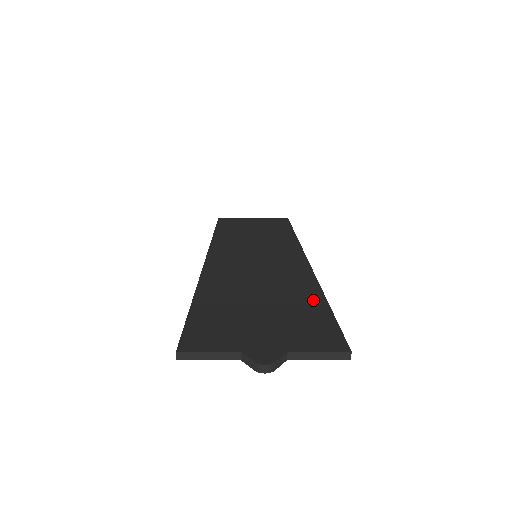
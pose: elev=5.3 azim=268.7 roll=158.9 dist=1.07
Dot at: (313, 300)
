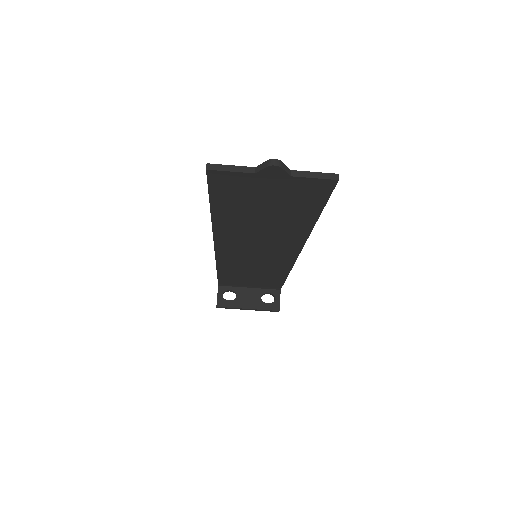
Dot at: occluded
